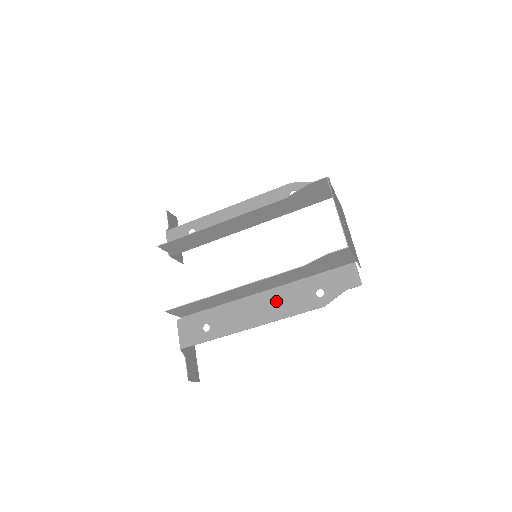
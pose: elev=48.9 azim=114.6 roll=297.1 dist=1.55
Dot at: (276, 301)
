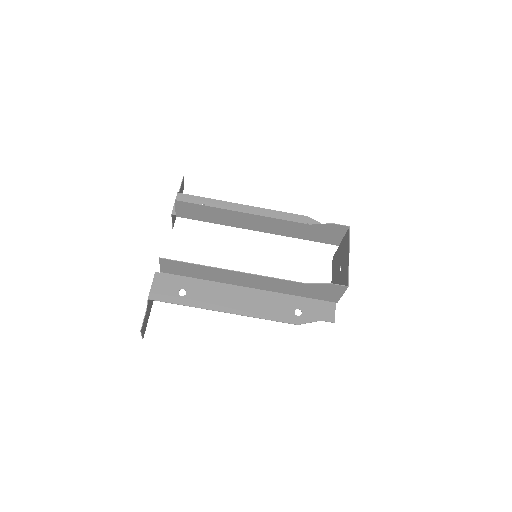
Dot at: (258, 301)
